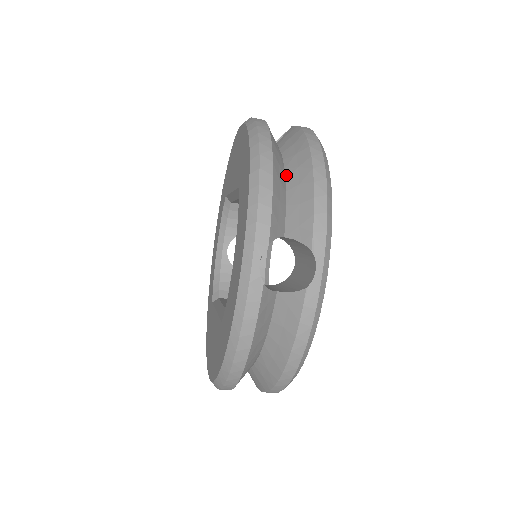
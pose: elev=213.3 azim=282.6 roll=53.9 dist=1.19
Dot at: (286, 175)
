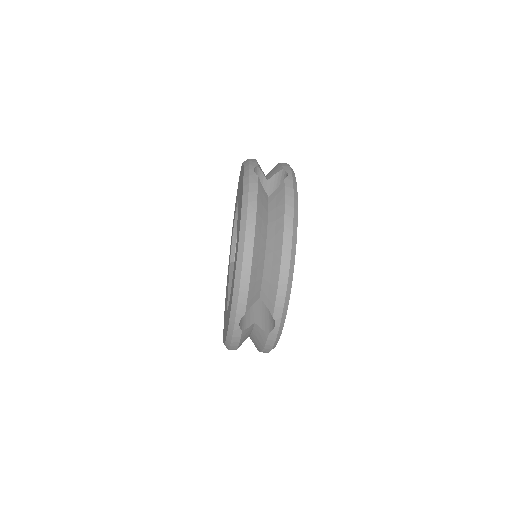
Dot at: (266, 252)
